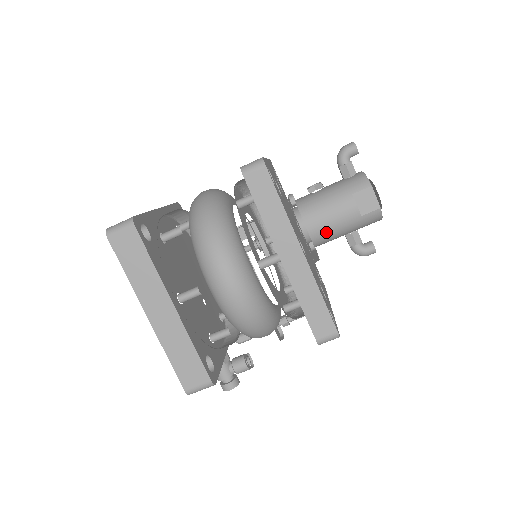
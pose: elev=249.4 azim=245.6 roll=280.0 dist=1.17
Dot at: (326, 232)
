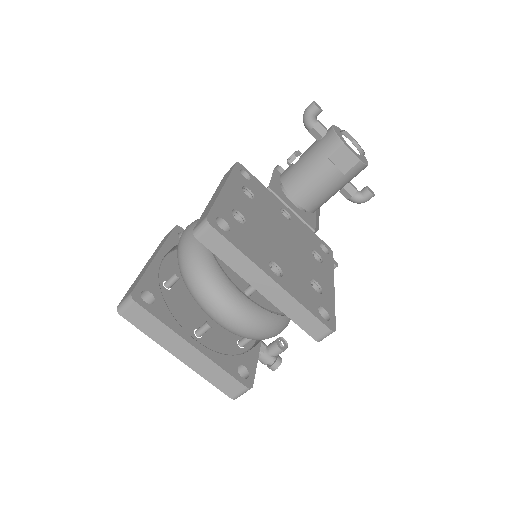
Dot at: (317, 200)
